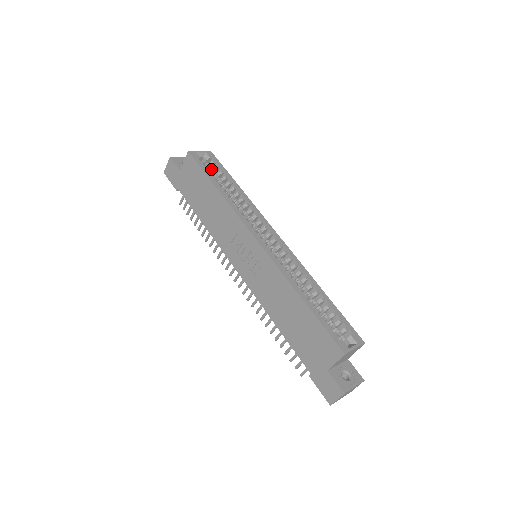
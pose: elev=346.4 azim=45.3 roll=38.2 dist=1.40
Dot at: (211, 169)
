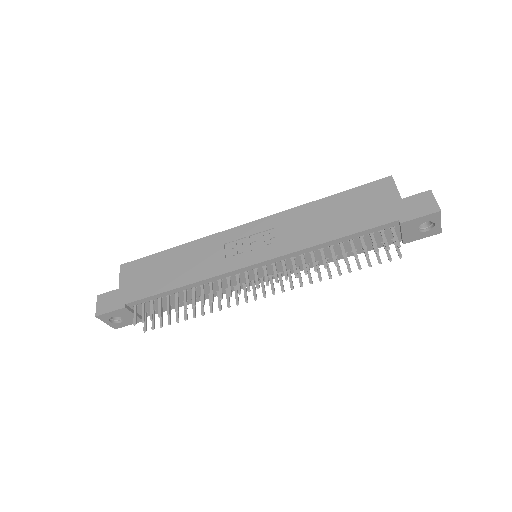
Dot at: occluded
